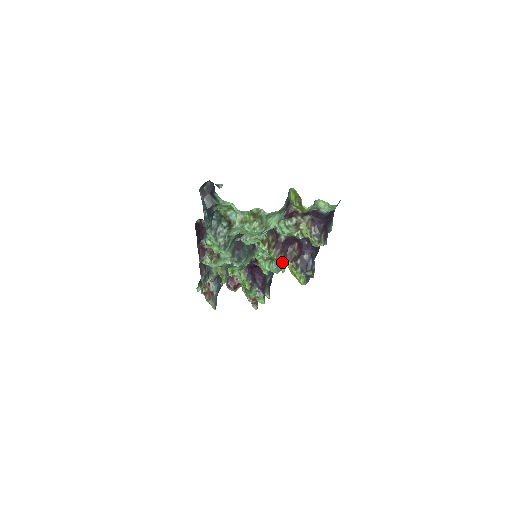
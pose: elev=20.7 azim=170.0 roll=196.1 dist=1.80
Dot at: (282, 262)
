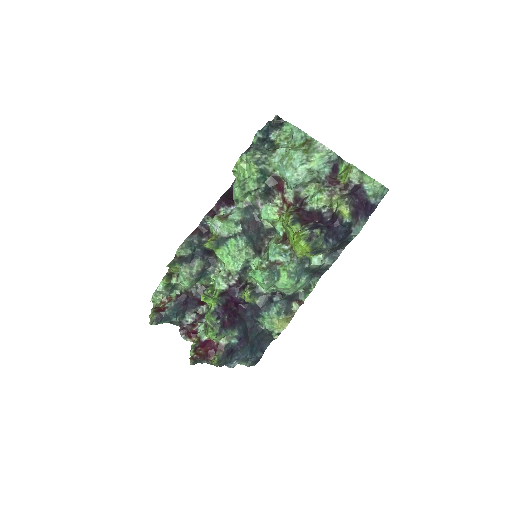
Dot at: (293, 218)
